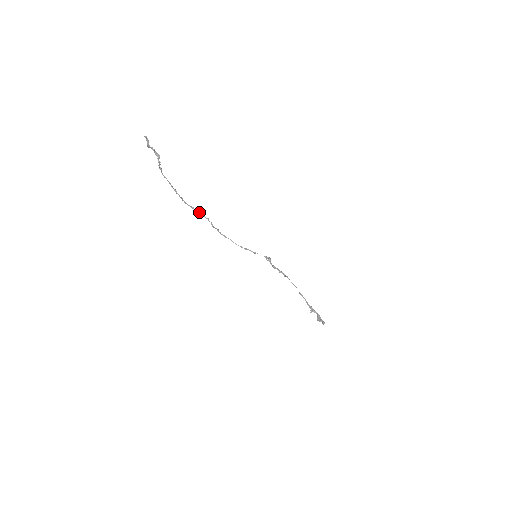
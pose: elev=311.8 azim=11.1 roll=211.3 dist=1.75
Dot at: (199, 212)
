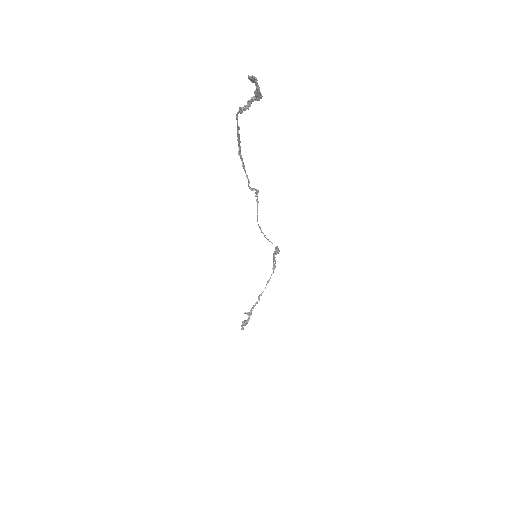
Dot at: (247, 176)
